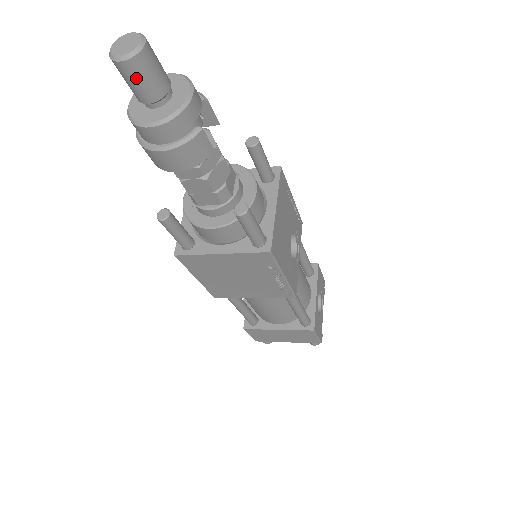
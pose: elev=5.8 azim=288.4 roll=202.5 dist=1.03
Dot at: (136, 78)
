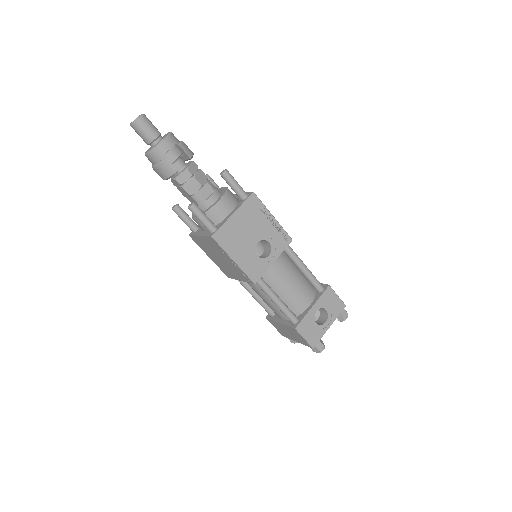
Dot at: (138, 133)
